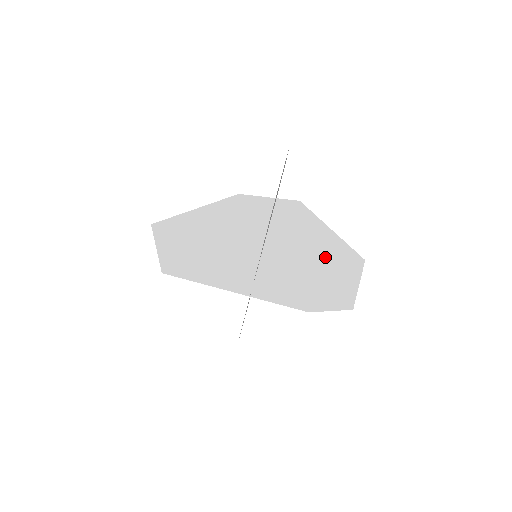
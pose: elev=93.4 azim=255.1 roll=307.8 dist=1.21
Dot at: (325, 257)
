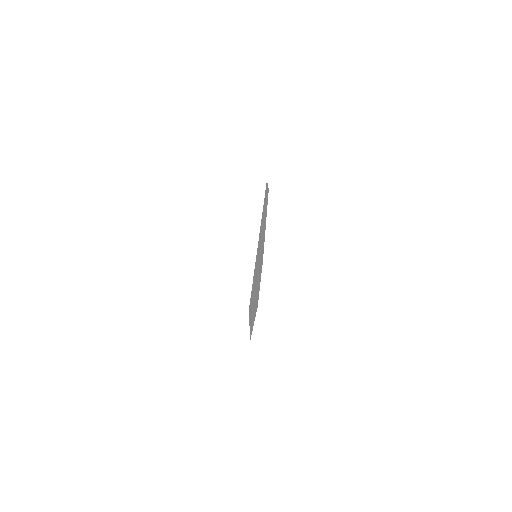
Dot at: occluded
